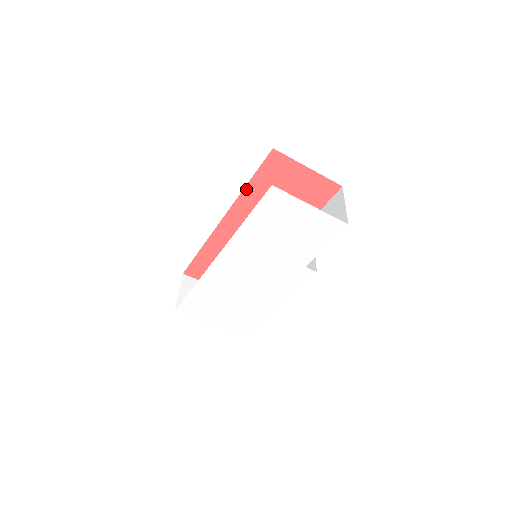
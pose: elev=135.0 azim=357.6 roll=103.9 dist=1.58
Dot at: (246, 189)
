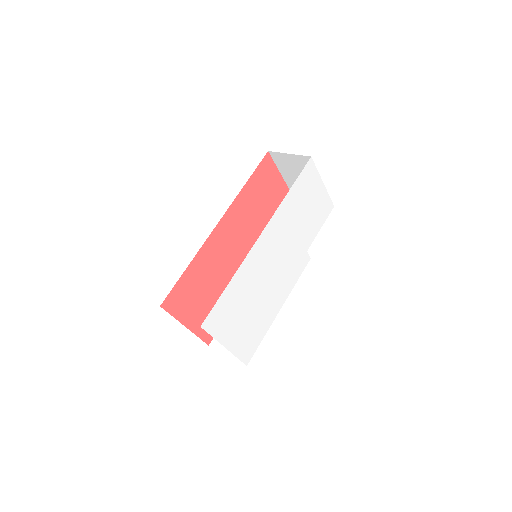
Dot at: (243, 189)
